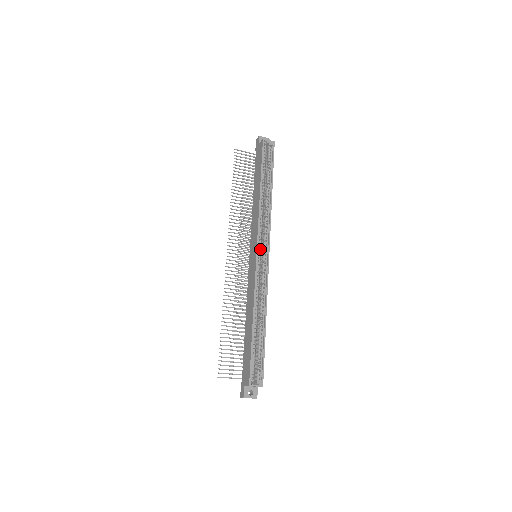
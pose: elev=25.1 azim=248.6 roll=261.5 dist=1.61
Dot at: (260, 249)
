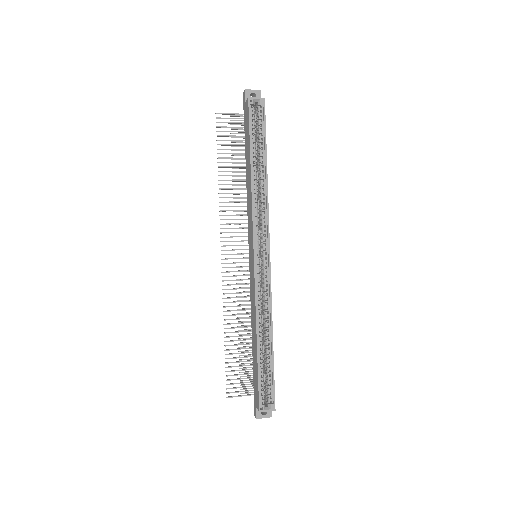
Dot at: (258, 252)
